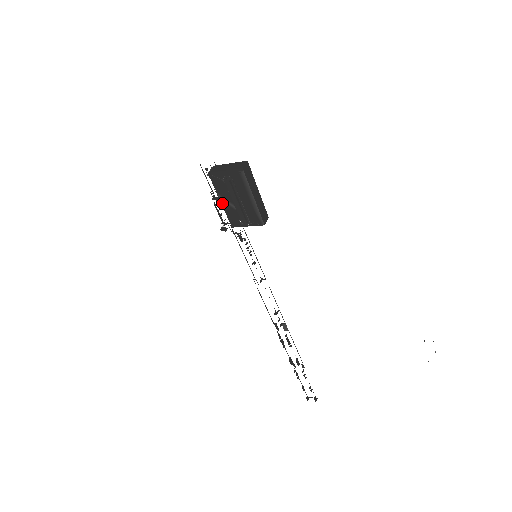
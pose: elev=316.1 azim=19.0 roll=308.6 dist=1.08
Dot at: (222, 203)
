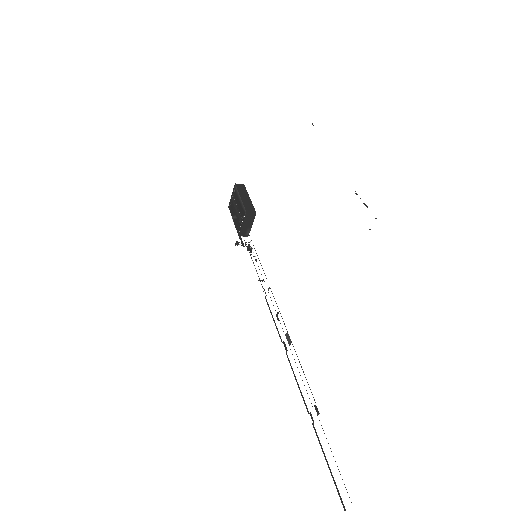
Dot at: (234, 221)
